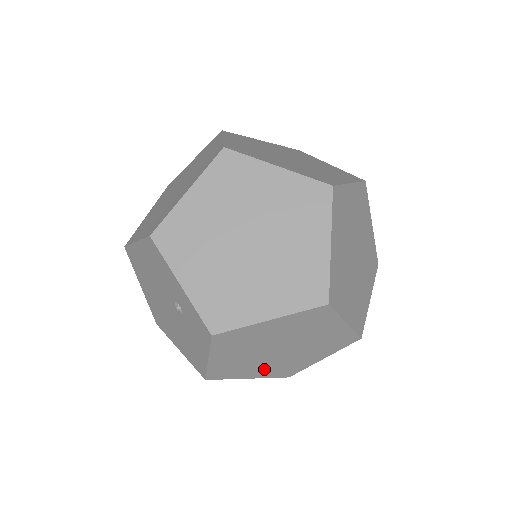
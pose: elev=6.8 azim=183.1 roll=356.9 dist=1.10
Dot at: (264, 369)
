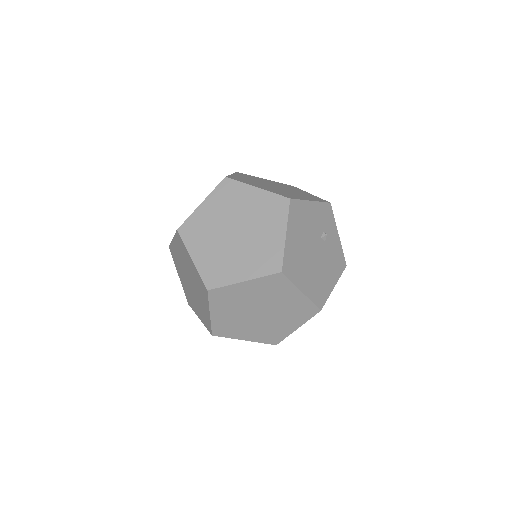
Dot at: occluded
